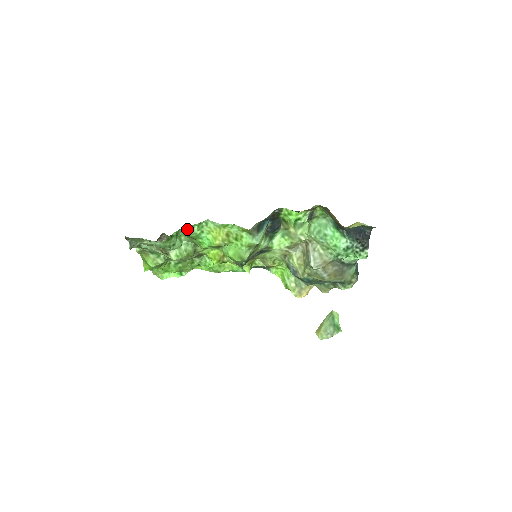
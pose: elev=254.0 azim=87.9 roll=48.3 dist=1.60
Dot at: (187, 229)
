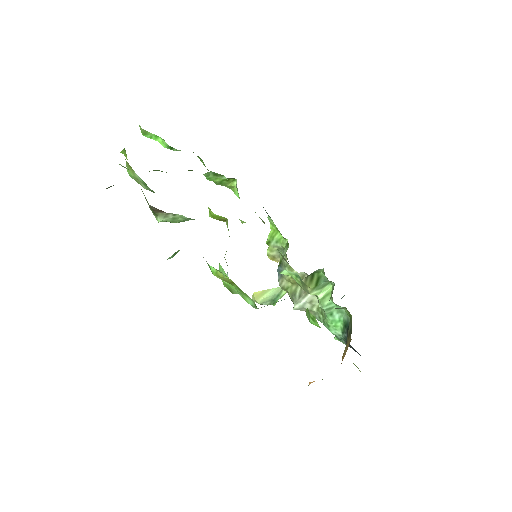
Dot at: occluded
